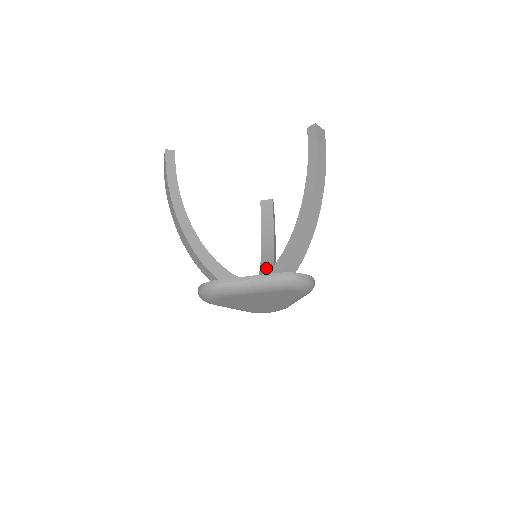
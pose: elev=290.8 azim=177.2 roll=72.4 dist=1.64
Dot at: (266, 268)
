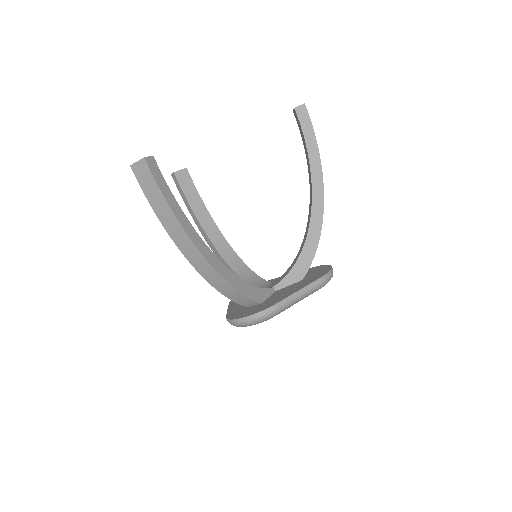
Dot at: (229, 255)
